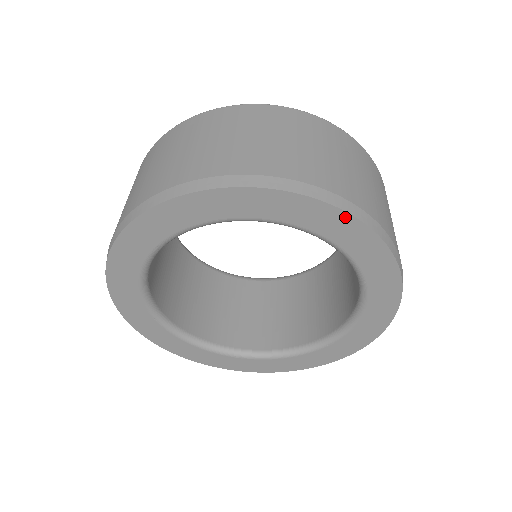
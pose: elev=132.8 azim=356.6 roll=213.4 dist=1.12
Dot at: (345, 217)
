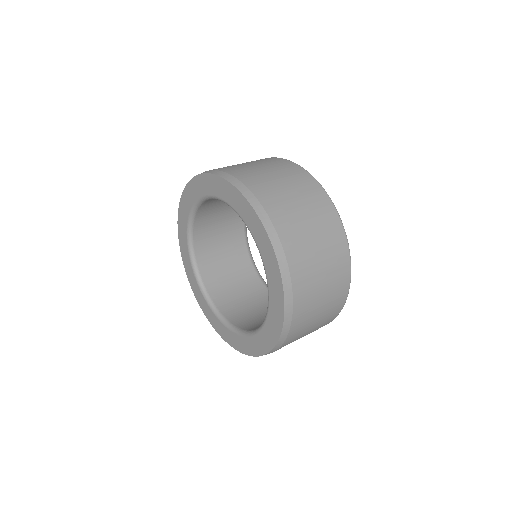
Dot at: (278, 271)
